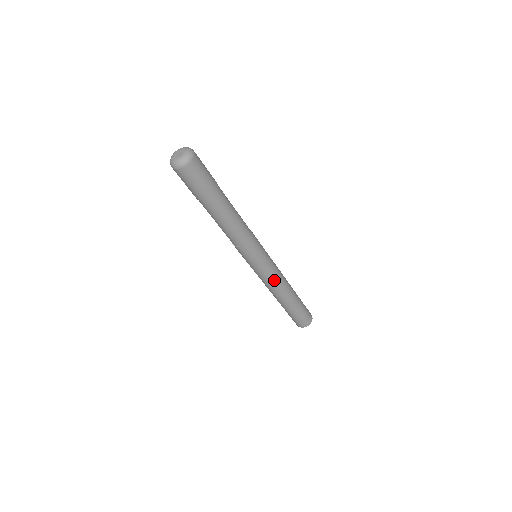
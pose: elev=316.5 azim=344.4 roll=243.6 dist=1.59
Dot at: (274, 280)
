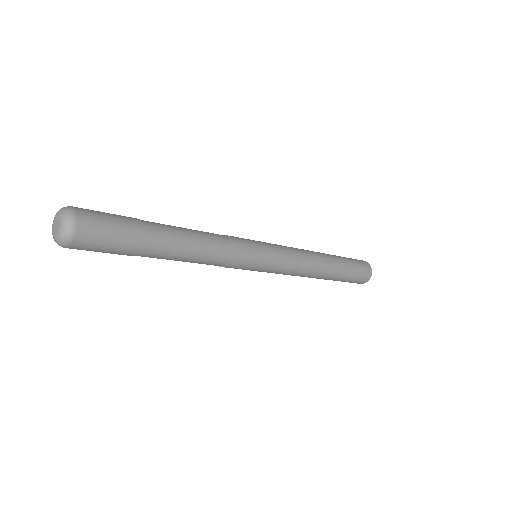
Dot at: (297, 261)
